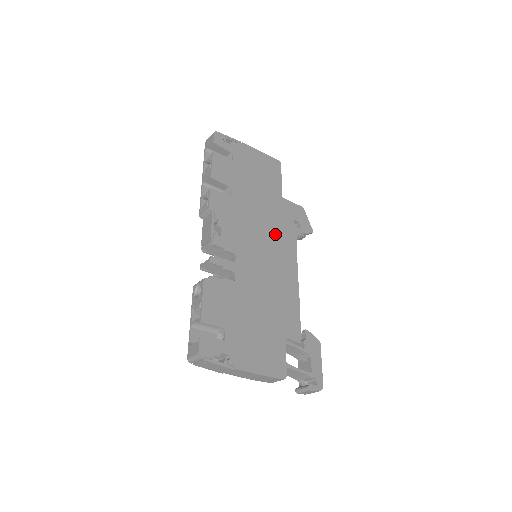
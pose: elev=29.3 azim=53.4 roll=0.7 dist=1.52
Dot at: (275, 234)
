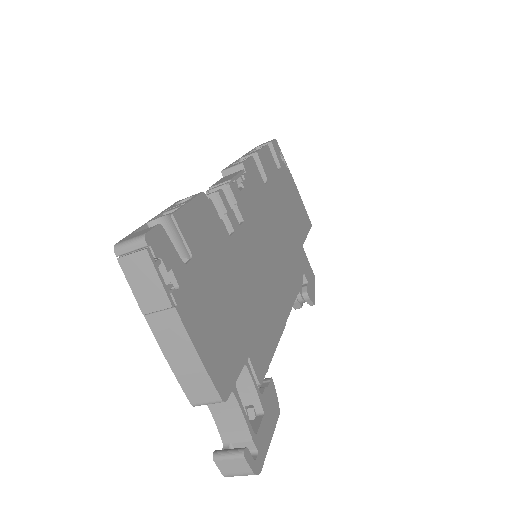
Dot at: (285, 259)
